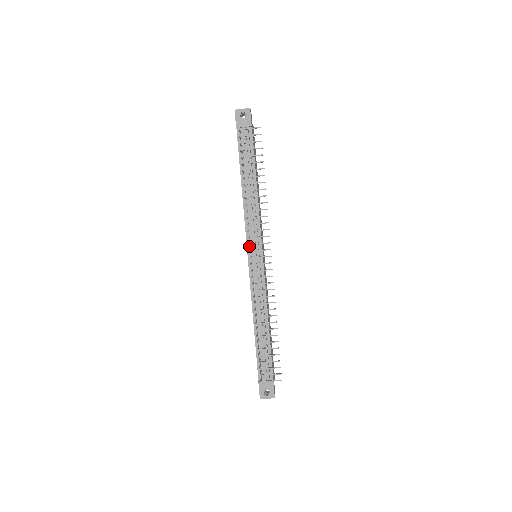
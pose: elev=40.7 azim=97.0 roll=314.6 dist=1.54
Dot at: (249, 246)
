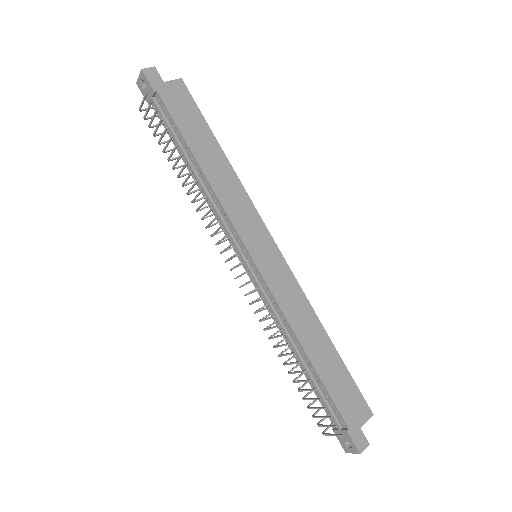
Dot at: (235, 249)
